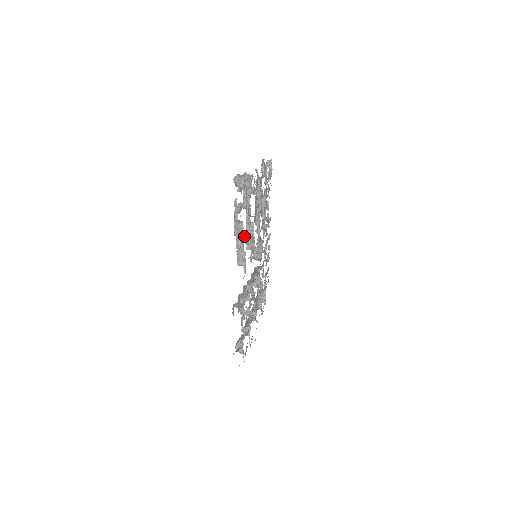
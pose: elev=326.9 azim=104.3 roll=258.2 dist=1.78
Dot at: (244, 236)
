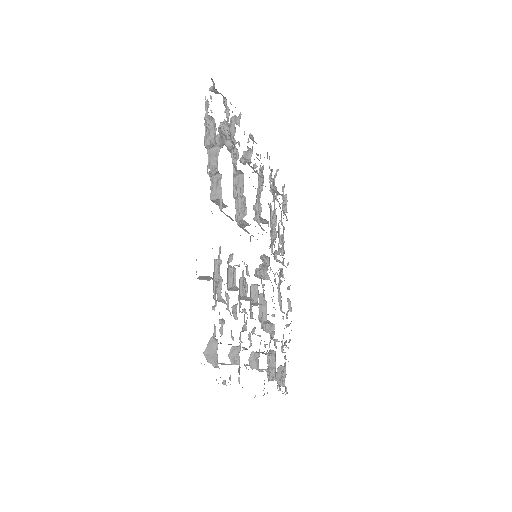
Dot at: (219, 148)
